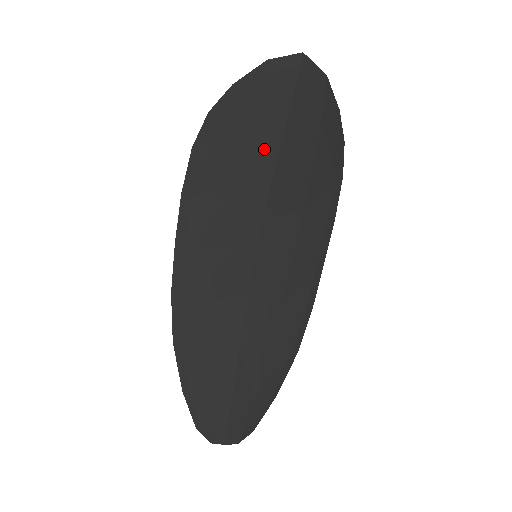
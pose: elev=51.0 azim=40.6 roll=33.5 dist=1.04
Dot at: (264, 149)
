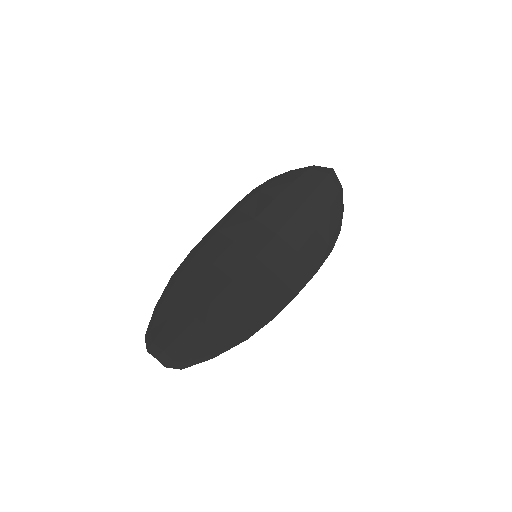
Dot at: (292, 204)
